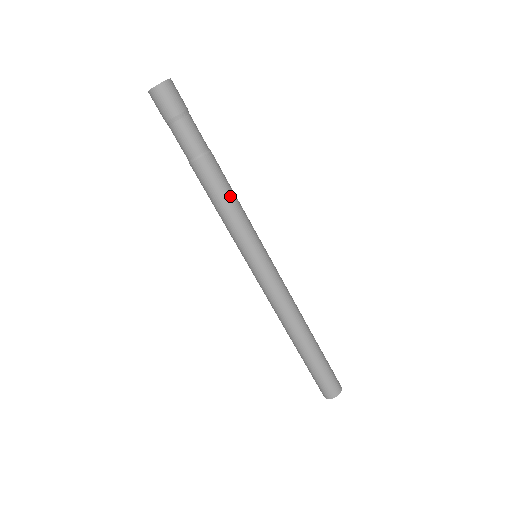
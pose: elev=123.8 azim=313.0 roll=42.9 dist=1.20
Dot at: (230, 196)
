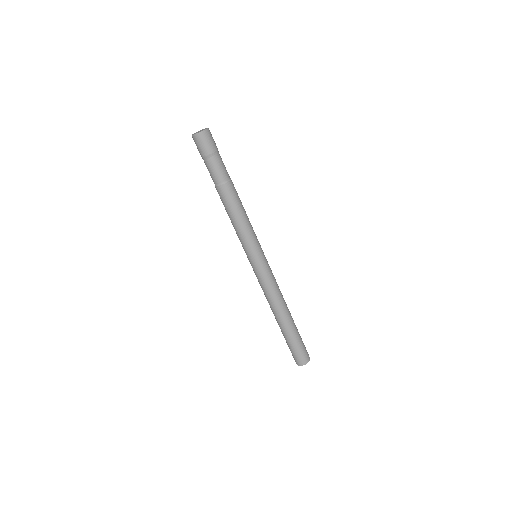
Dot at: (243, 211)
